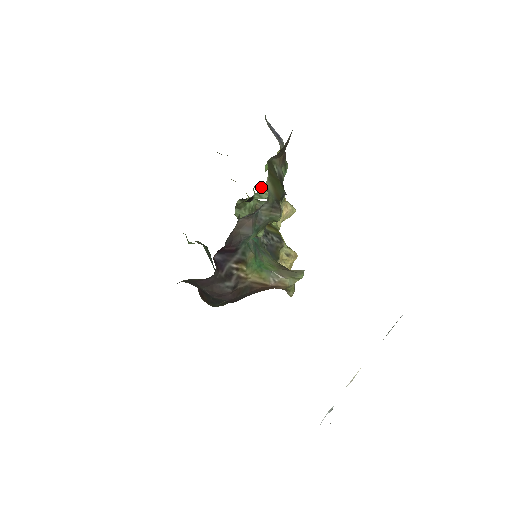
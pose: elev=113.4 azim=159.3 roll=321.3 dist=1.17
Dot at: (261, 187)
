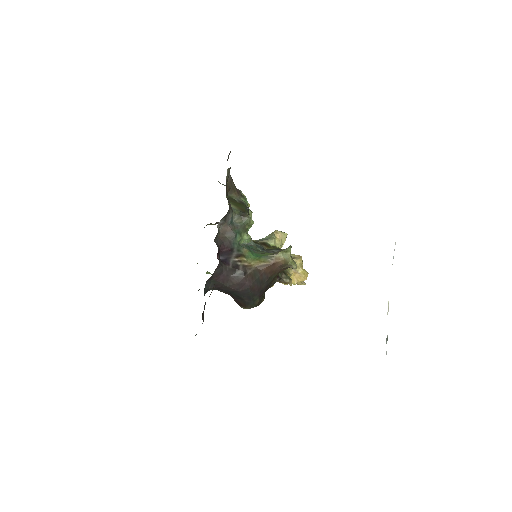
Dot at: occluded
